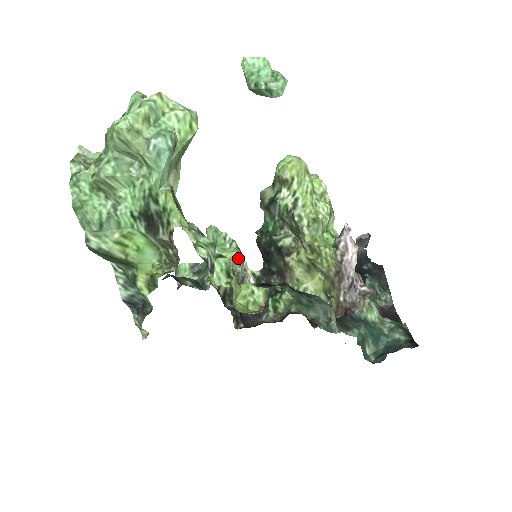
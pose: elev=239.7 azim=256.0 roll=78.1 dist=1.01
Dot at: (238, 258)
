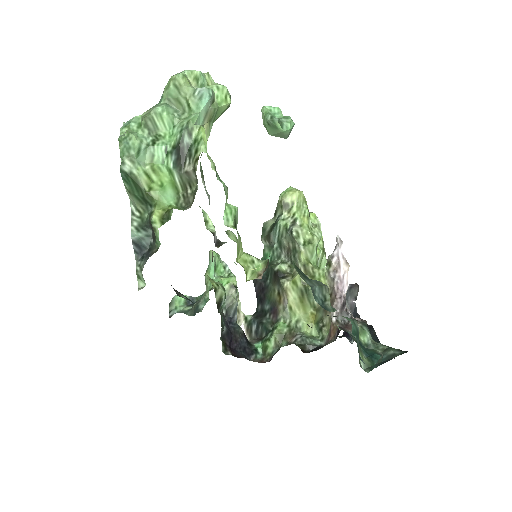
Dot at: (235, 283)
